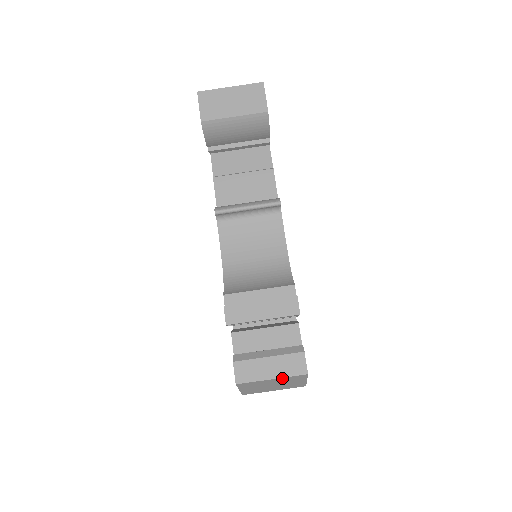
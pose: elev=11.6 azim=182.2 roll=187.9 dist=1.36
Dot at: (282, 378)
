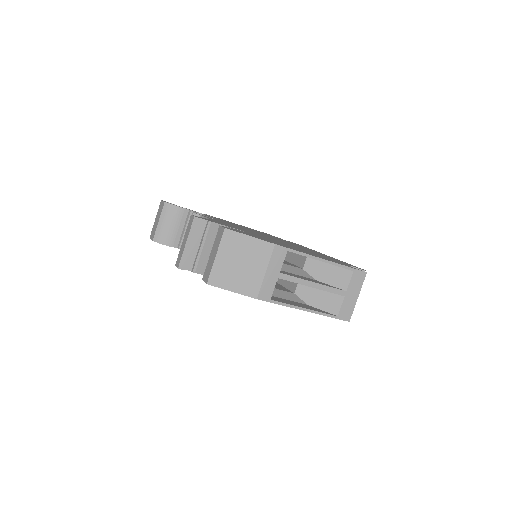
Dot at: (221, 249)
